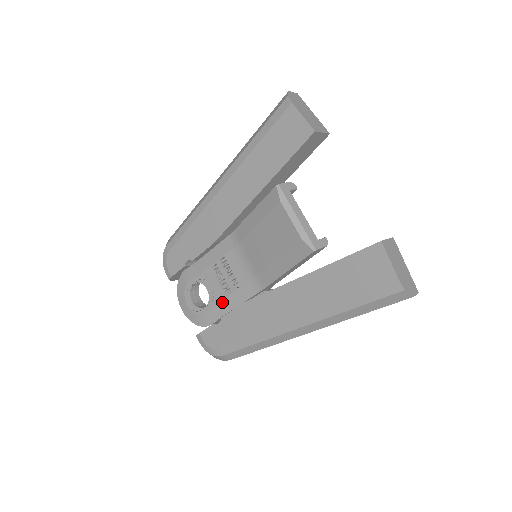
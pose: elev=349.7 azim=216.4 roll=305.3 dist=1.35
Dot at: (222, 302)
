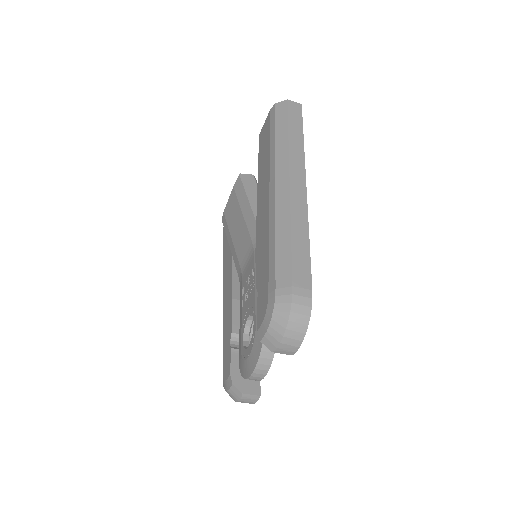
Dot at: (256, 293)
